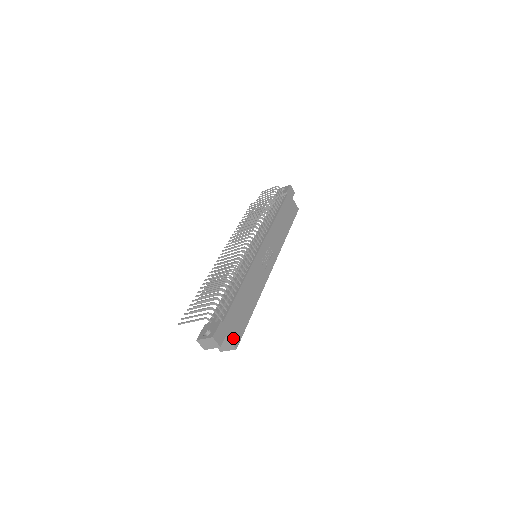
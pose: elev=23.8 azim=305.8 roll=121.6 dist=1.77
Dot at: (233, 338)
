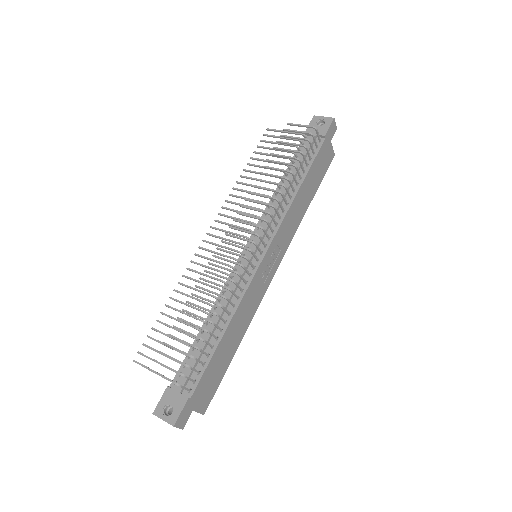
Dot at: (202, 405)
